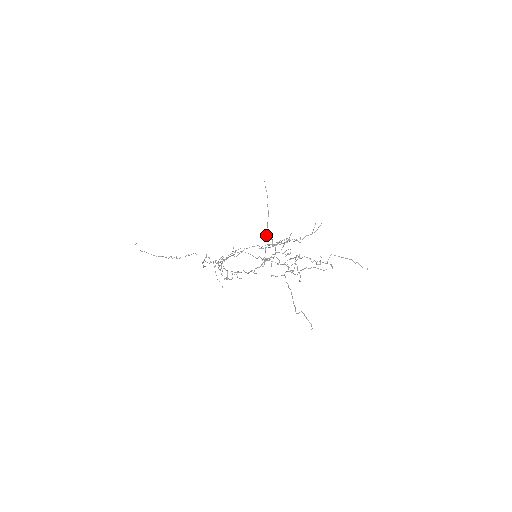
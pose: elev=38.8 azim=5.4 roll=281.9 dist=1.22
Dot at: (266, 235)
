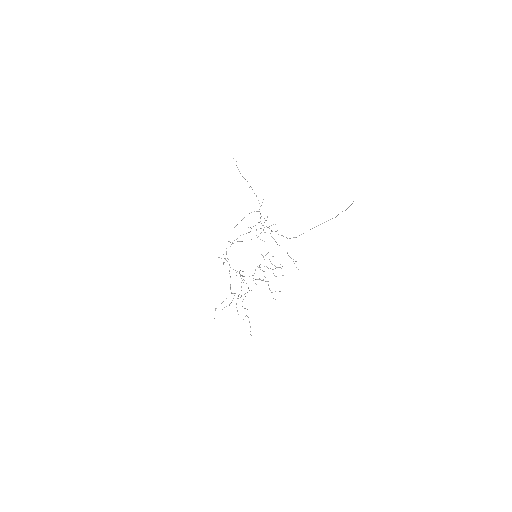
Dot at: occluded
